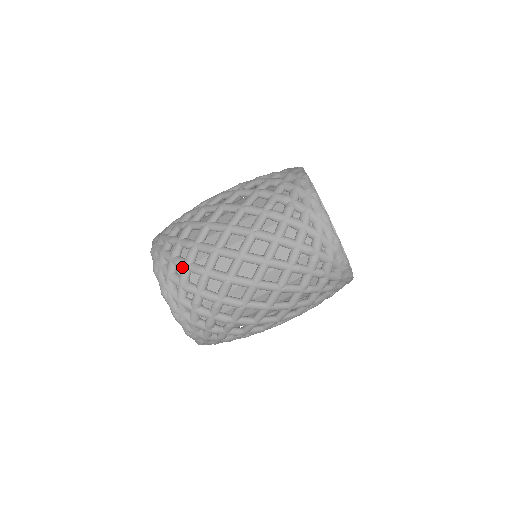
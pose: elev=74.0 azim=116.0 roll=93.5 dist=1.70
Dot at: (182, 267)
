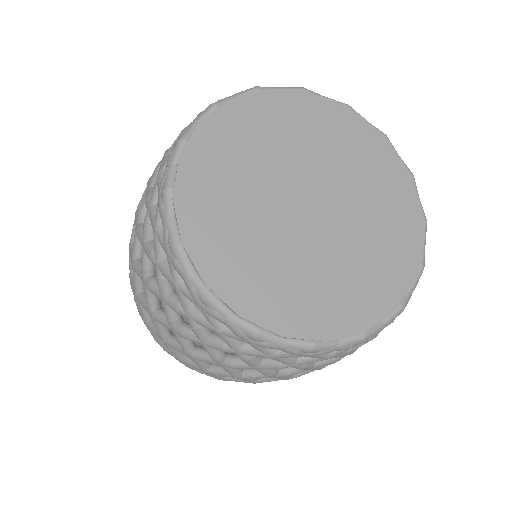
Dot at: occluded
